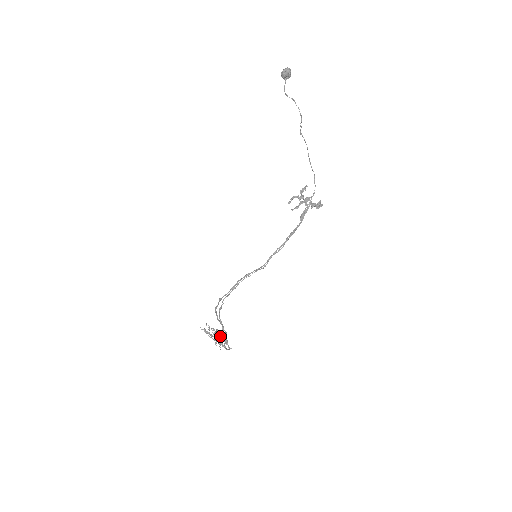
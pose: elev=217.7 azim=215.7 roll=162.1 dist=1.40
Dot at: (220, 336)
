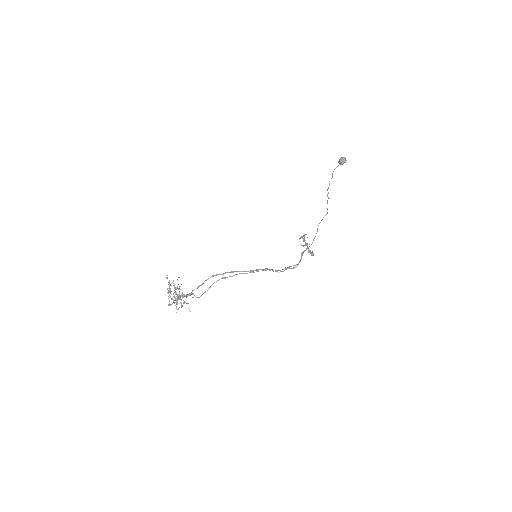
Dot at: (187, 296)
